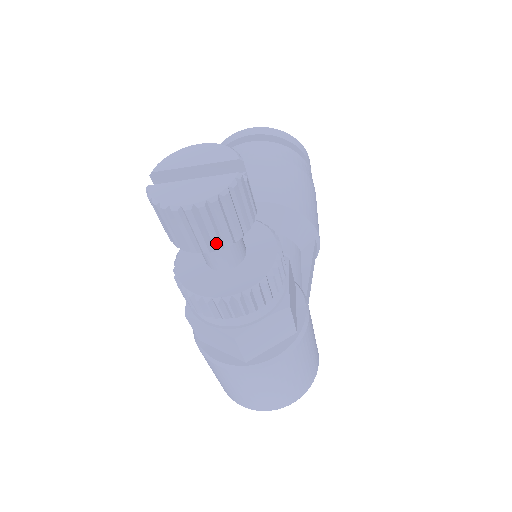
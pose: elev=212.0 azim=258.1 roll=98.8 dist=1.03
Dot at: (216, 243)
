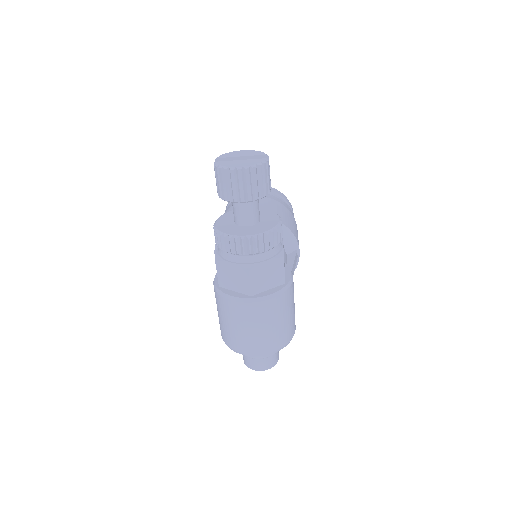
Dot at: (249, 195)
